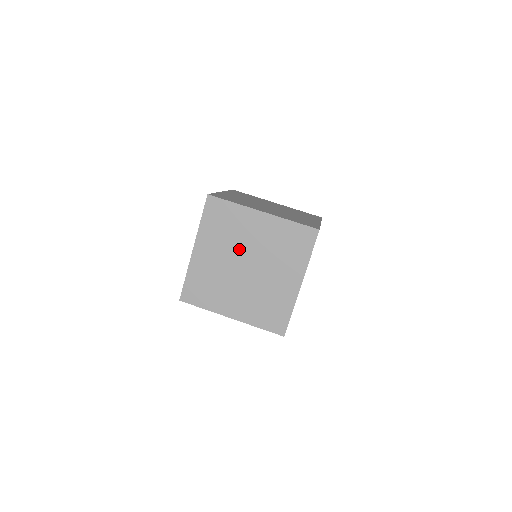
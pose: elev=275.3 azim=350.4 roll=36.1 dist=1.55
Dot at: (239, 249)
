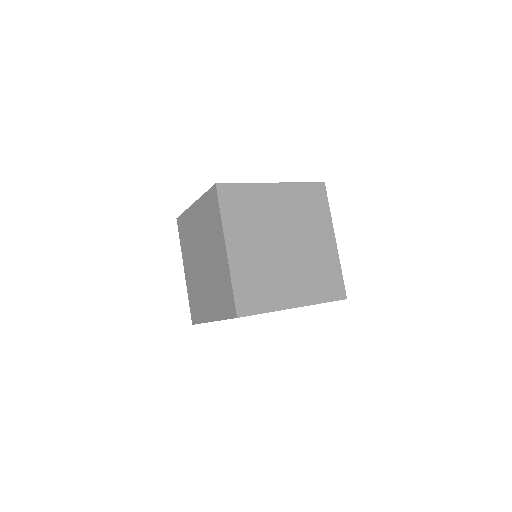
Dot at: (296, 230)
